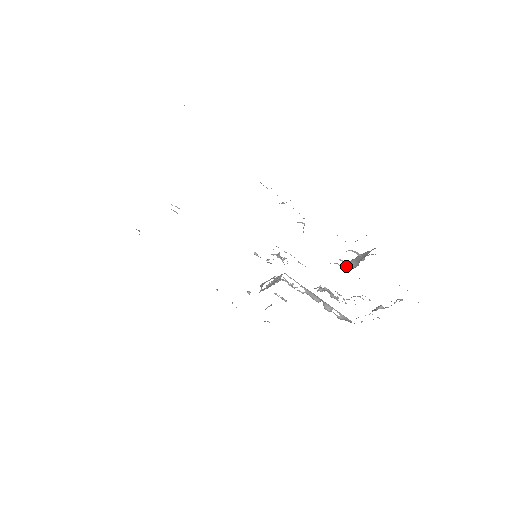
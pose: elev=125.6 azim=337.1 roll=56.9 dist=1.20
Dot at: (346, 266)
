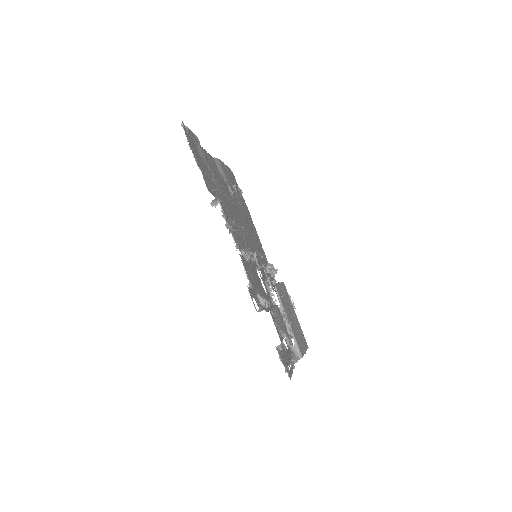
Dot at: occluded
